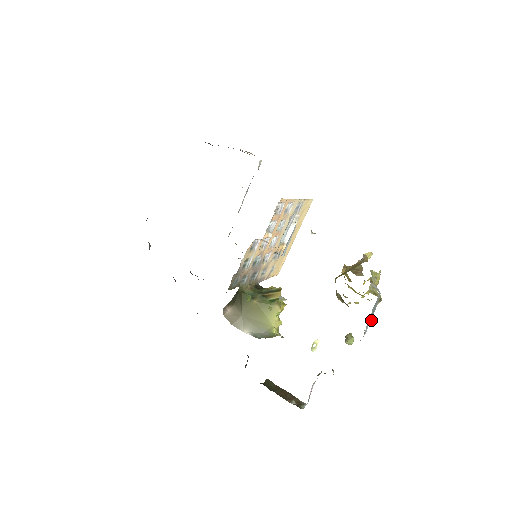
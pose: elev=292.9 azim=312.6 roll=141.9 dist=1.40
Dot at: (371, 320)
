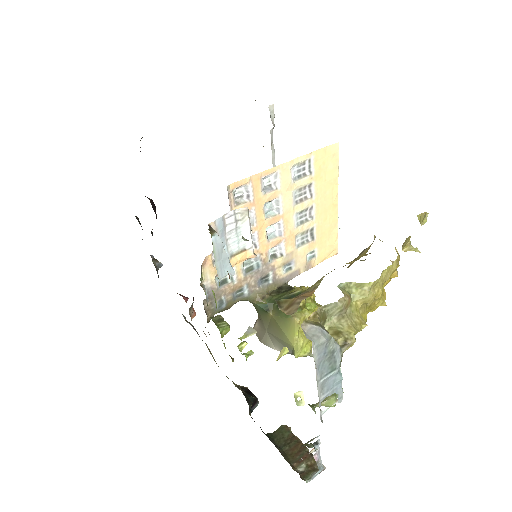
Dot at: (338, 377)
